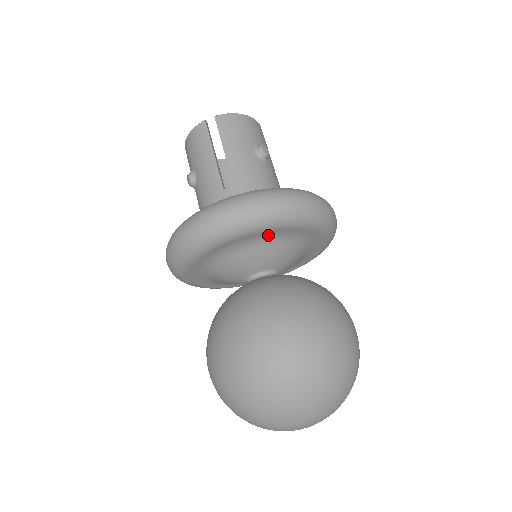
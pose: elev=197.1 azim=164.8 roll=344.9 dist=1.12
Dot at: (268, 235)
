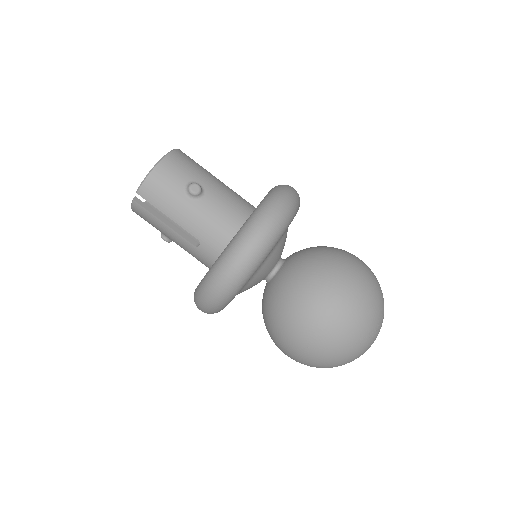
Dot at: occluded
